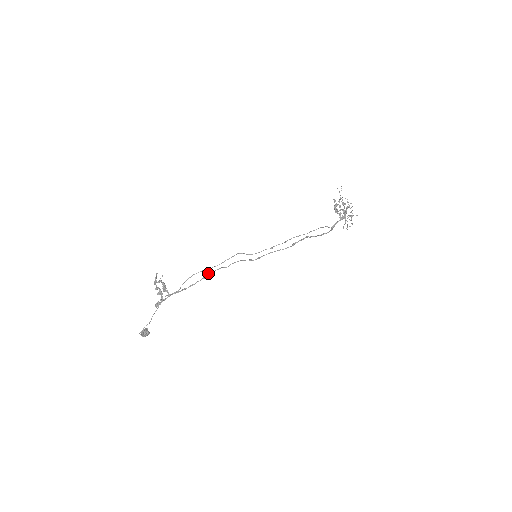
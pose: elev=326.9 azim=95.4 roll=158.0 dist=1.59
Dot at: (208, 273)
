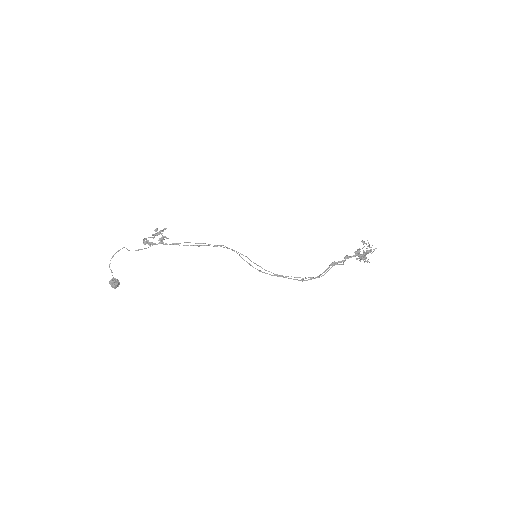
Dot at: (204, 245)
